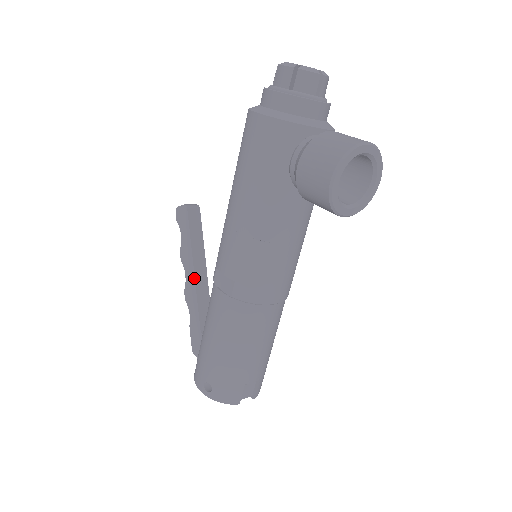
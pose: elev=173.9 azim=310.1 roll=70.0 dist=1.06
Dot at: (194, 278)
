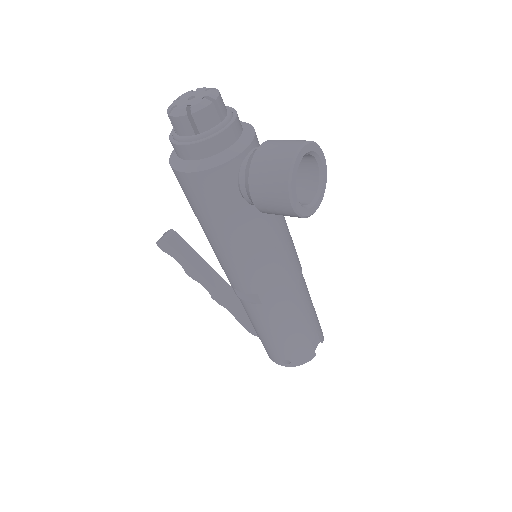
Dot at: (214, 288)
